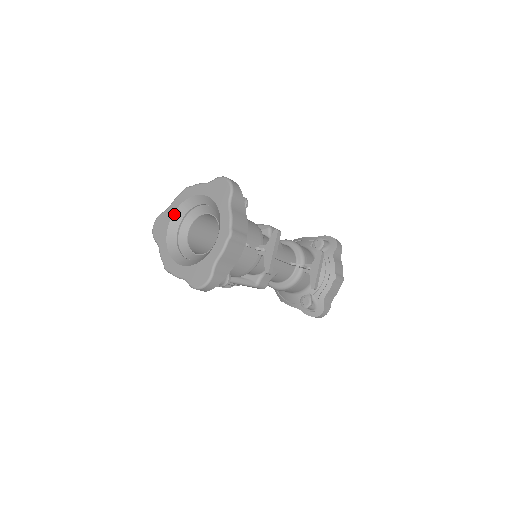
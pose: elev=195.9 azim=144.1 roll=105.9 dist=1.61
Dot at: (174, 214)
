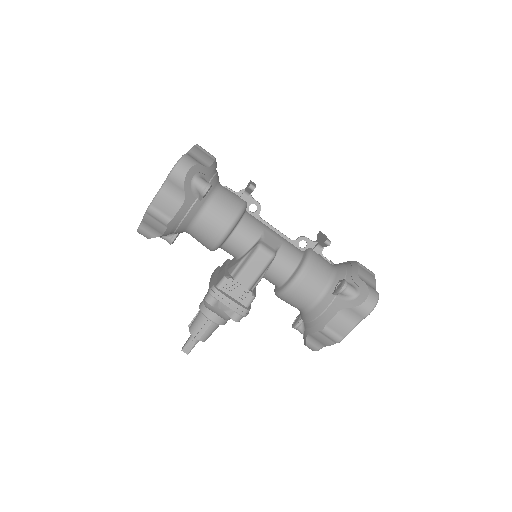
Dot at: occluded
